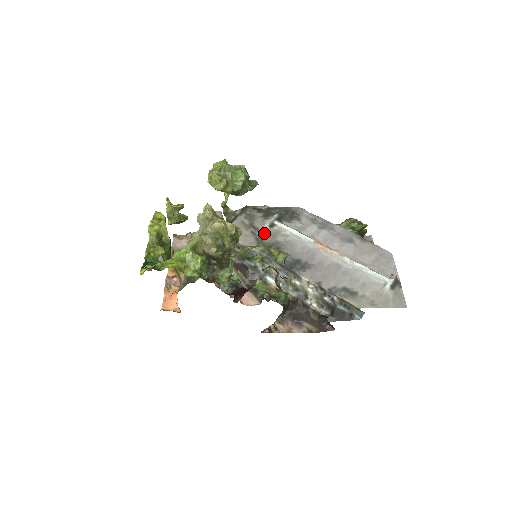
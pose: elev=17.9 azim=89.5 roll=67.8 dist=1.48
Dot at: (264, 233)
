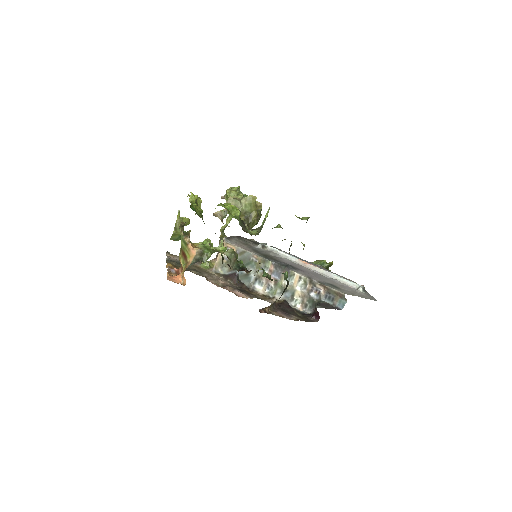
Dot at: (258, 249)
